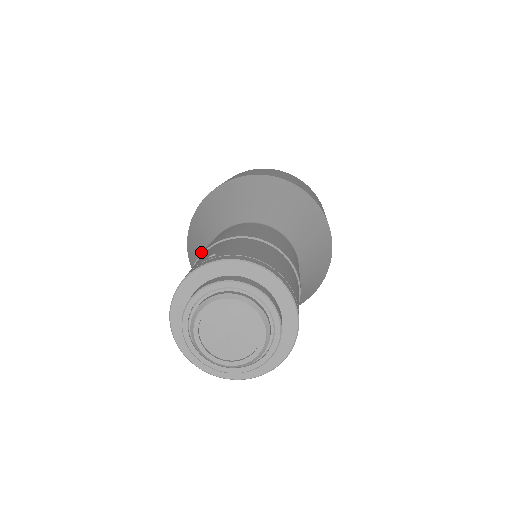
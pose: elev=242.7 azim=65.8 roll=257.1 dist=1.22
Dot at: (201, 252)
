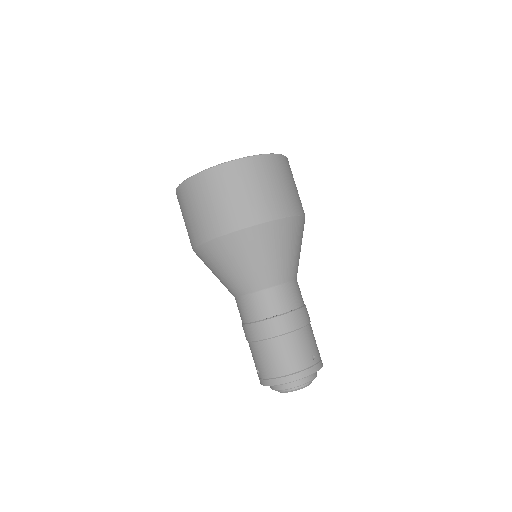
Dot at: occluded
